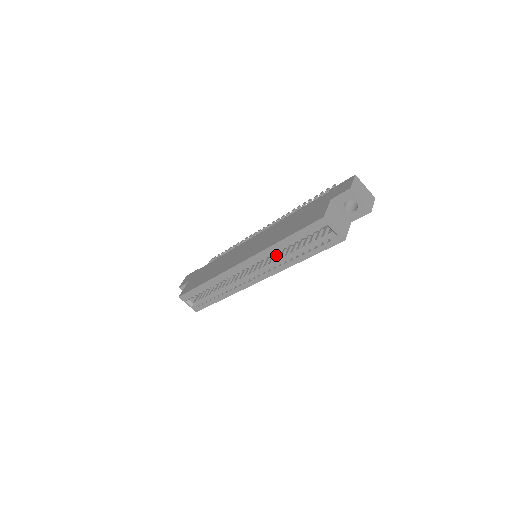
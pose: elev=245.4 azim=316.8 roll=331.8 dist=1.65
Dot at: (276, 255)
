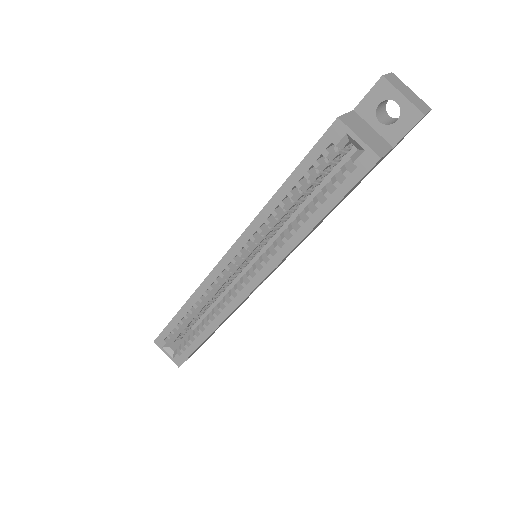
Dot at: (279, 236)
